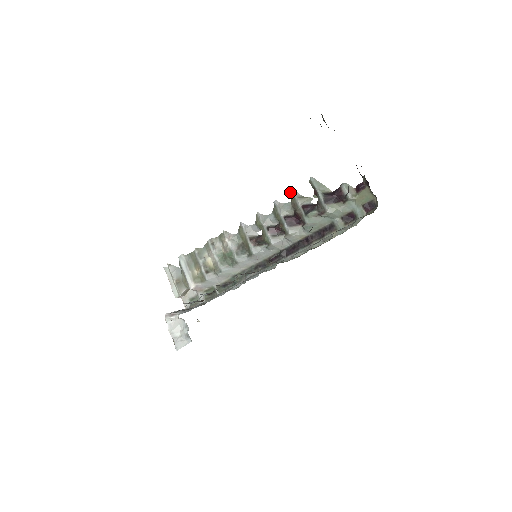
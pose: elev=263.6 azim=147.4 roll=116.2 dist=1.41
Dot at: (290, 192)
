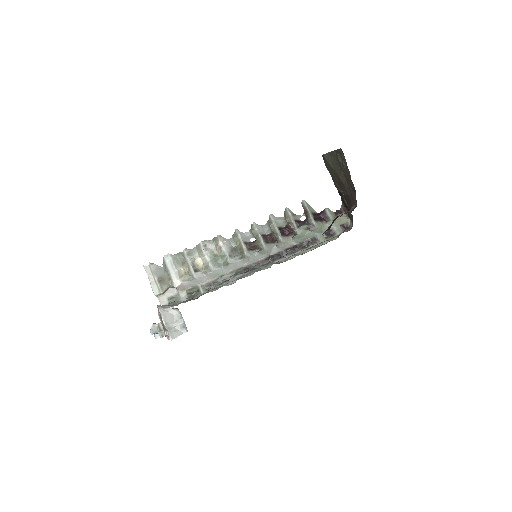
Dot at: (285, 209)
